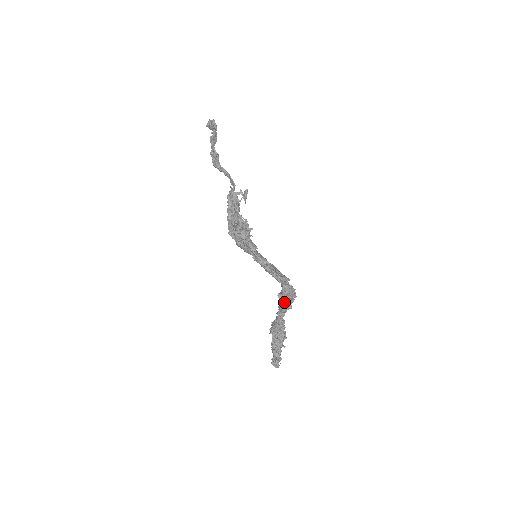
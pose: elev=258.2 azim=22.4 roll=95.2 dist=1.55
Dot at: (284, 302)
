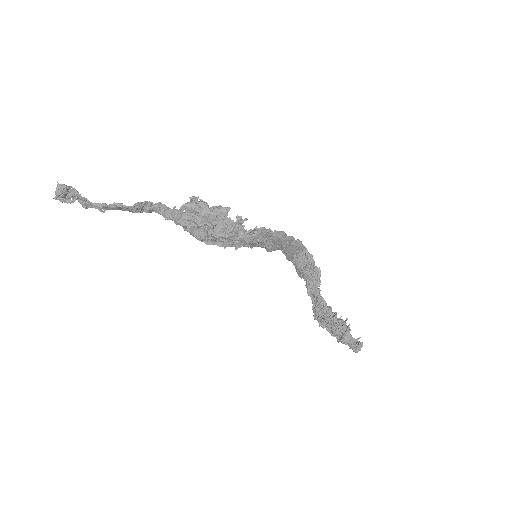
Dot at: (315, 269)
